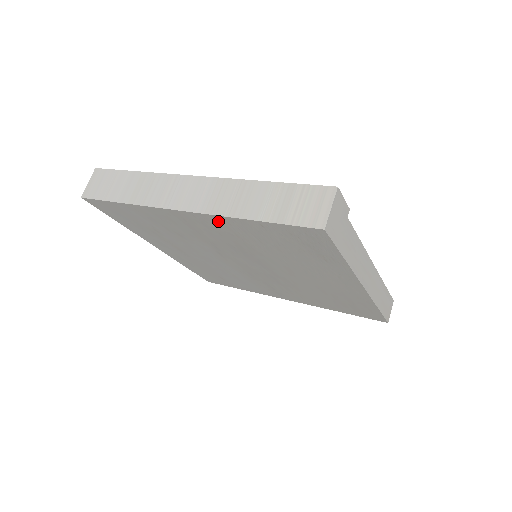
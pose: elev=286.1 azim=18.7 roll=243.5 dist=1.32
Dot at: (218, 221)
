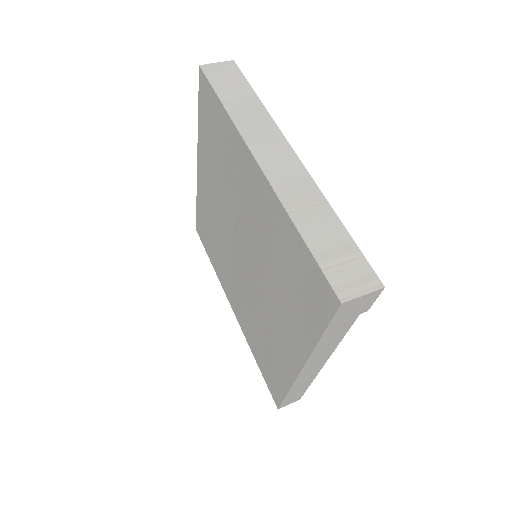
Dot at: (273, 202)
